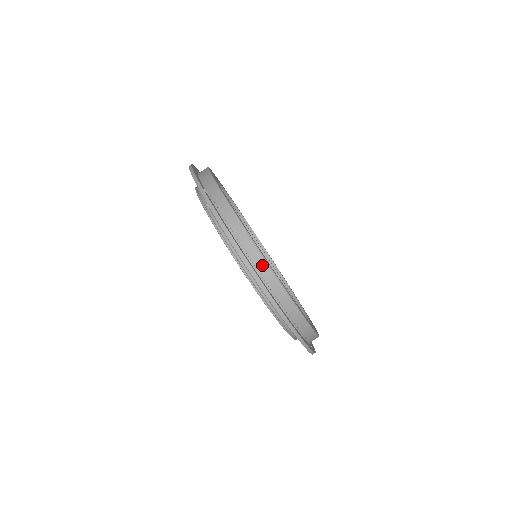
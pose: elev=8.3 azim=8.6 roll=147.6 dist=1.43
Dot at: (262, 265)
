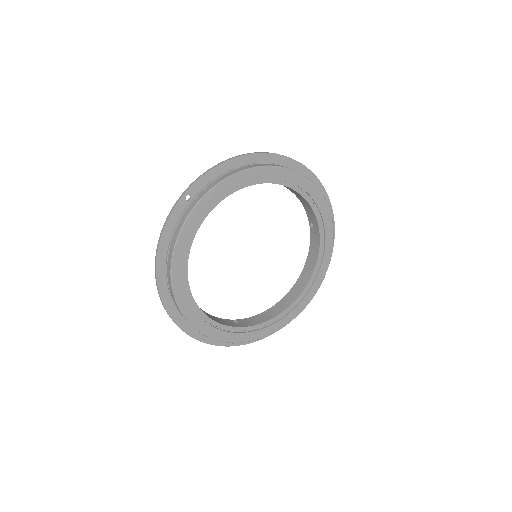
Dot at: (169, 279)
